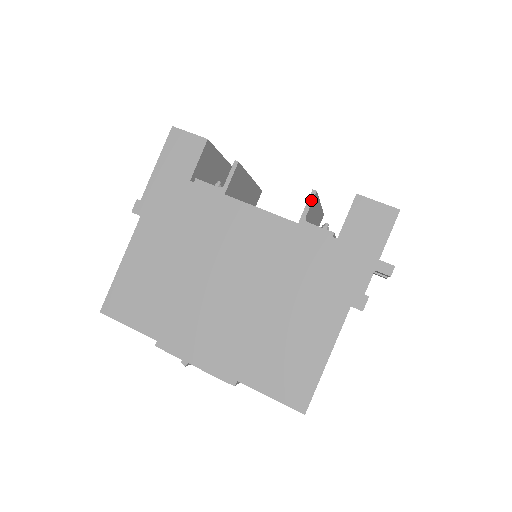
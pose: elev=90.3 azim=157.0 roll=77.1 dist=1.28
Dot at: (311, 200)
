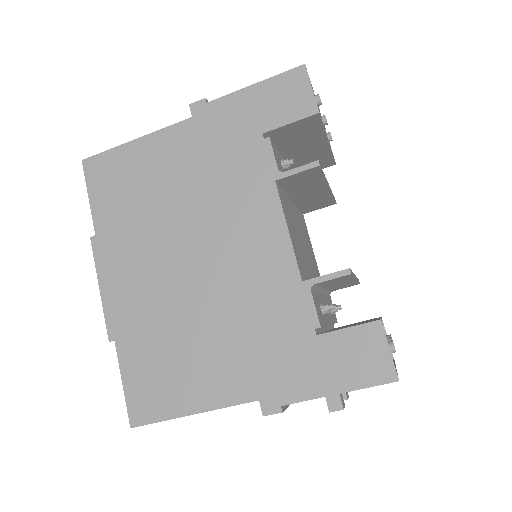
Dot at: (337, 275)
